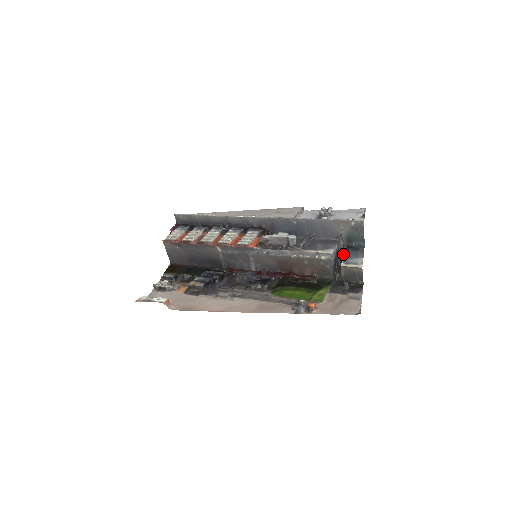
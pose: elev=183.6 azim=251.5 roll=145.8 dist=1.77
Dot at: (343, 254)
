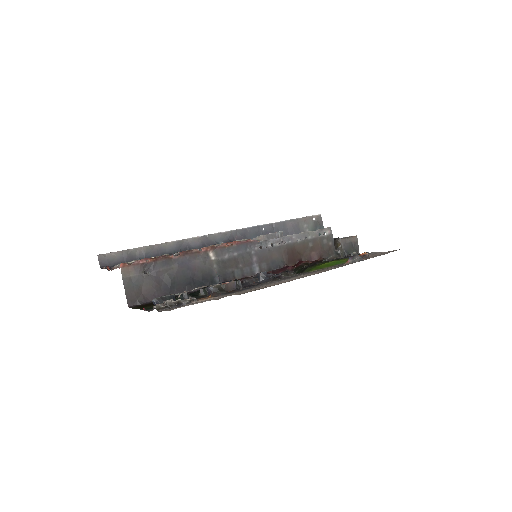
Dot at: occluded
